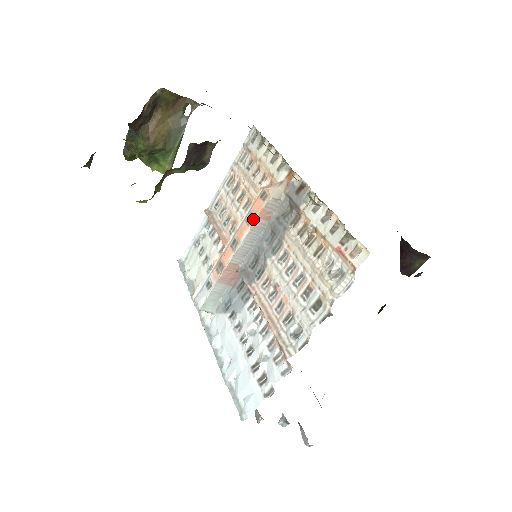
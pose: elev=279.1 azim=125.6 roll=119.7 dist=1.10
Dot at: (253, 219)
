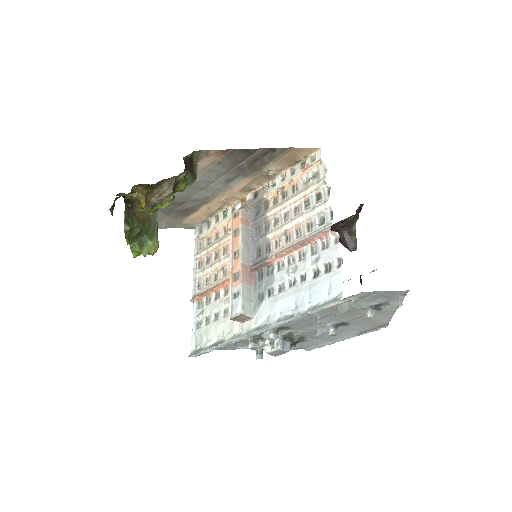
Dot at: (239, 229)
